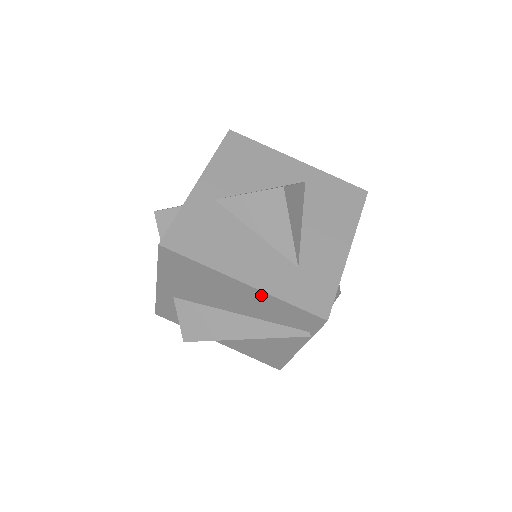
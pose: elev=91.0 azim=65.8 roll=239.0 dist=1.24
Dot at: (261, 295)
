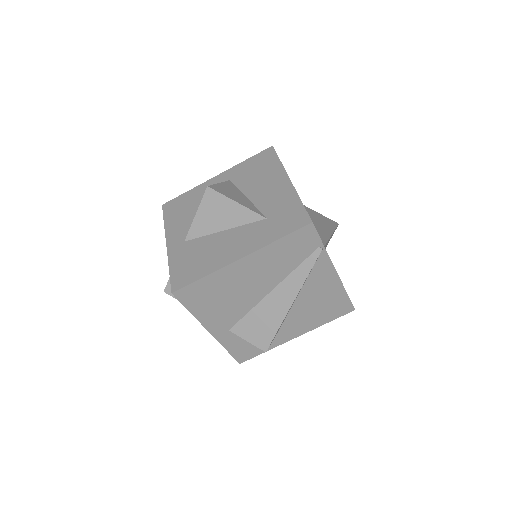
Dot at: (260, 255)
